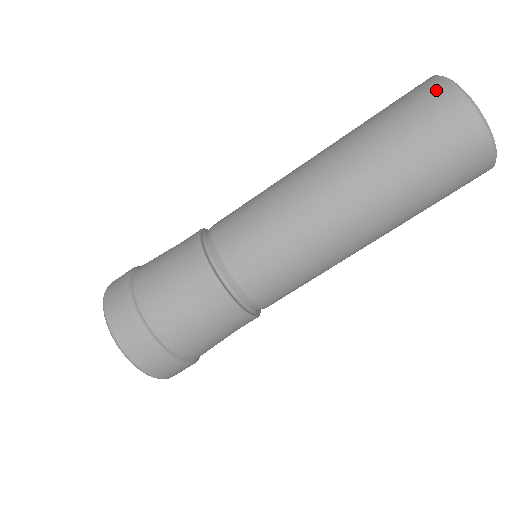
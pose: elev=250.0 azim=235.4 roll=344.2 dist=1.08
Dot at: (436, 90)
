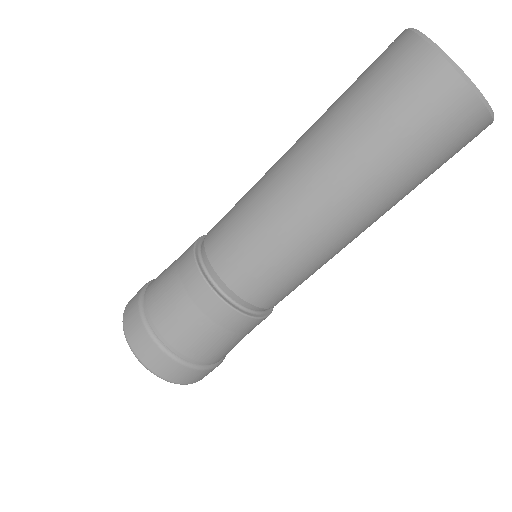
Dot at: (411, 55)
